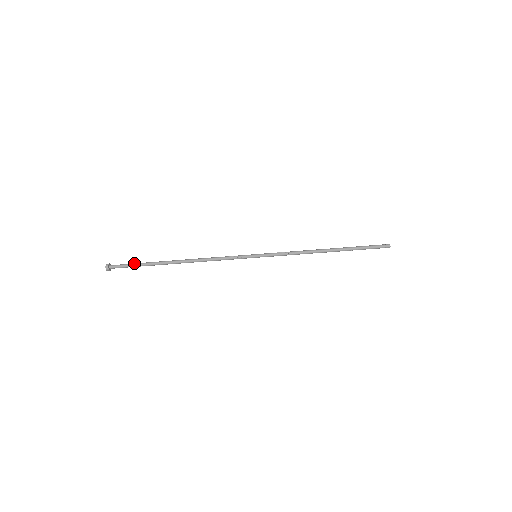
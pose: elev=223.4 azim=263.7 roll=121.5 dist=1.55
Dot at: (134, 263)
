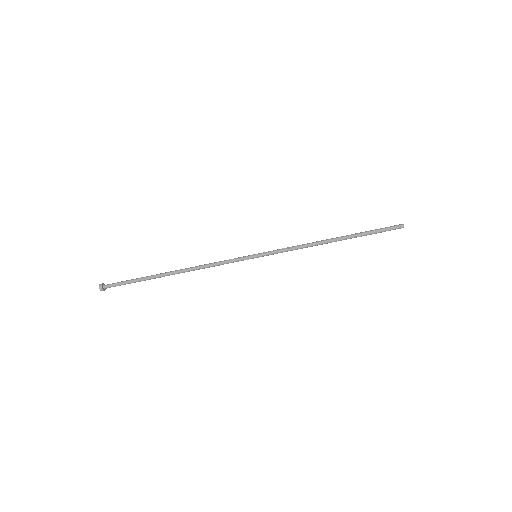
Dot at: (128, 280)
